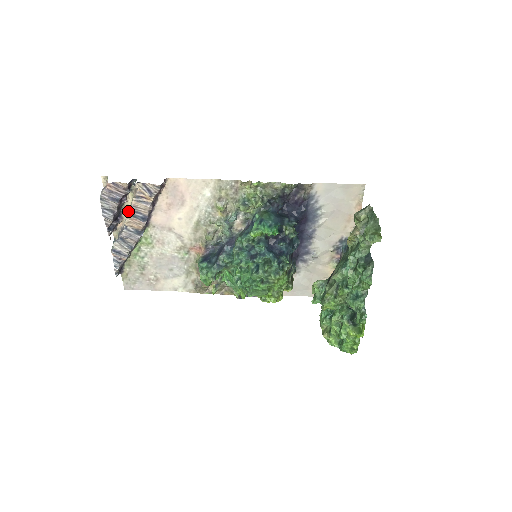
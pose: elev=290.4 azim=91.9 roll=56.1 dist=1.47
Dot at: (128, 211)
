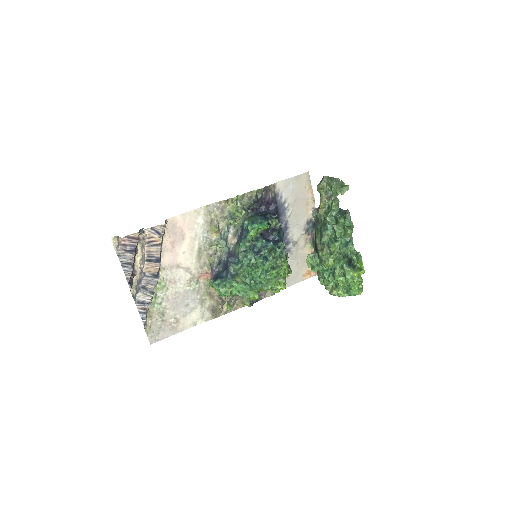
Dot at: (140, 262)
